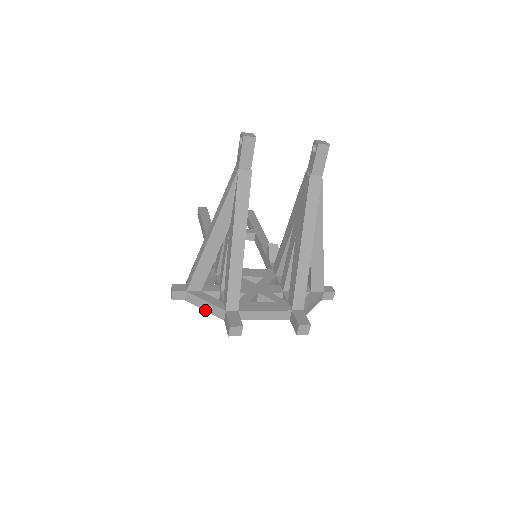
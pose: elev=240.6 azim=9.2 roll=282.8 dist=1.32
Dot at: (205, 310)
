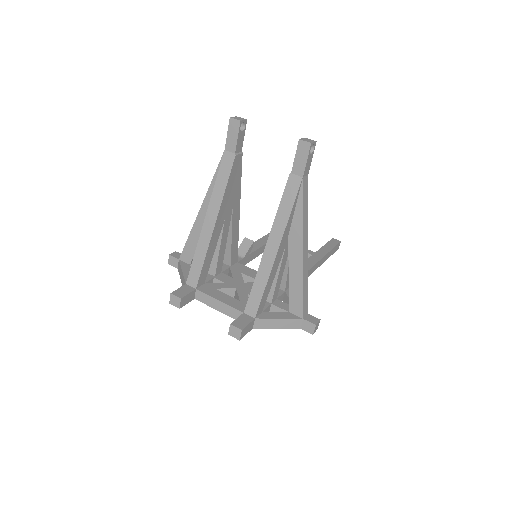
Dot at: (181, 280)
